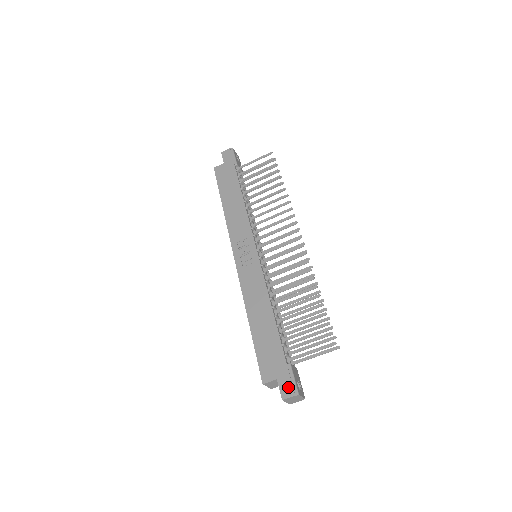
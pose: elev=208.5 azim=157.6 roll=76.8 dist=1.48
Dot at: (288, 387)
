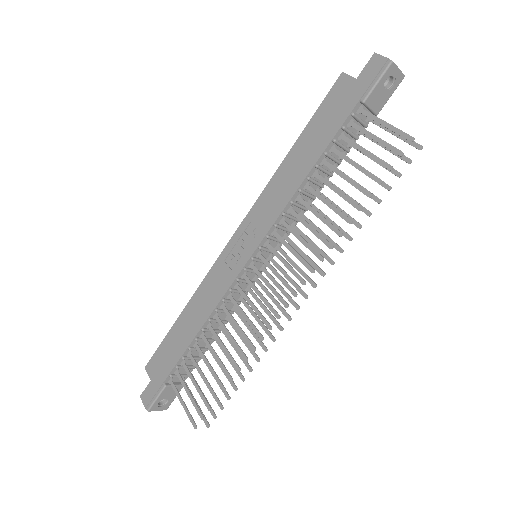
Dot at: (148, 397)
